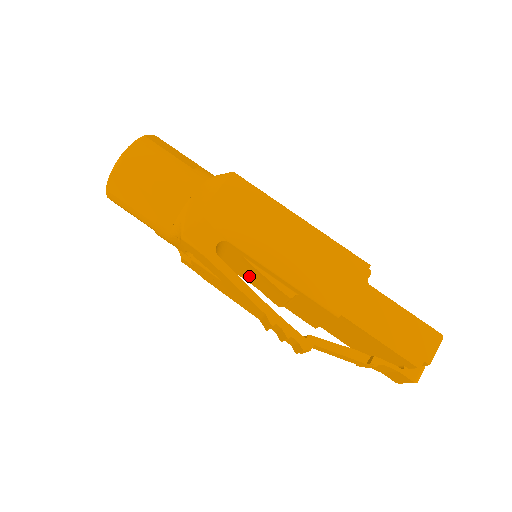
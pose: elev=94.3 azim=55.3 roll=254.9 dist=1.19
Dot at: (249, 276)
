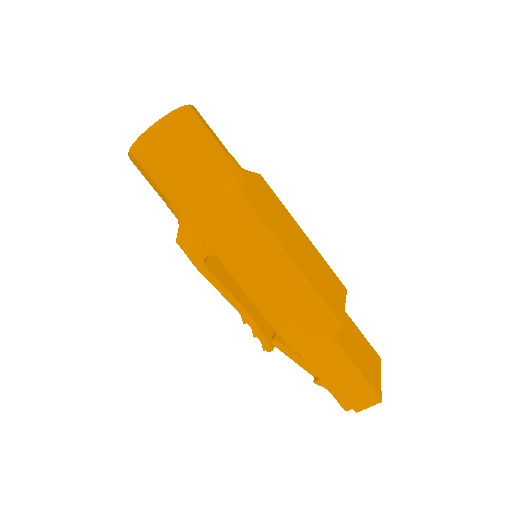
Dot at: occluded
